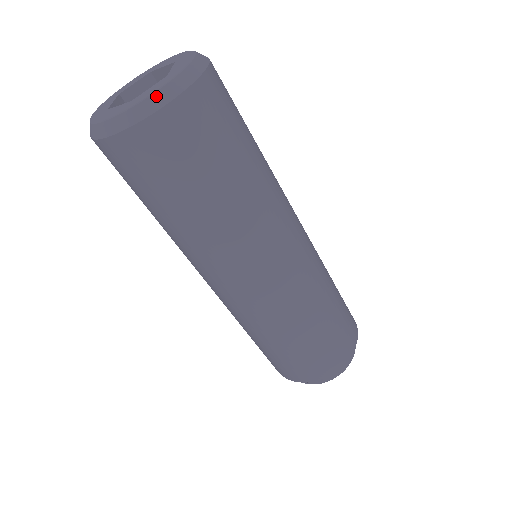
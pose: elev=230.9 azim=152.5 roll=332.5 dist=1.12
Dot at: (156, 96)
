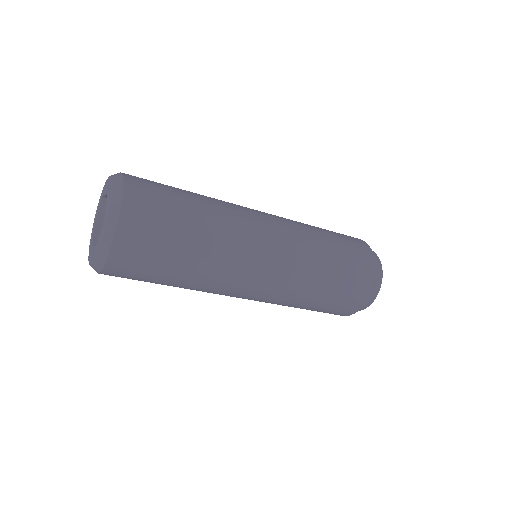
Dot at: occluded
